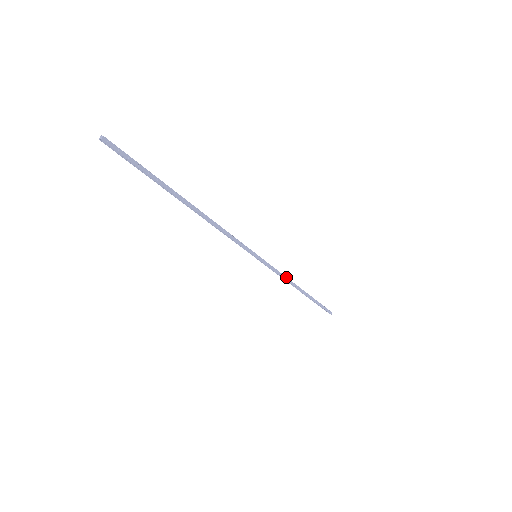
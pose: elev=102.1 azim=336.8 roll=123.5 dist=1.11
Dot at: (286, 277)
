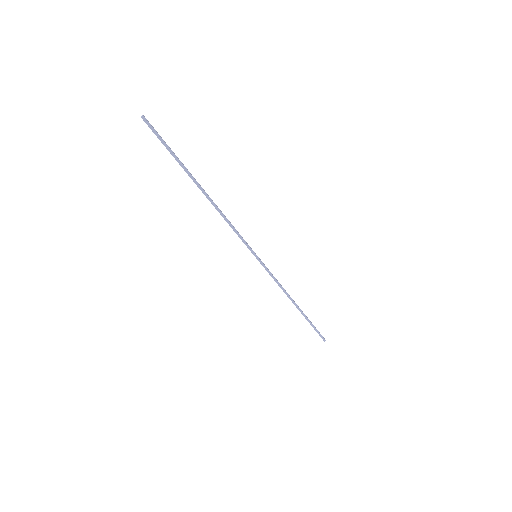
Dot at: (281, 286)
